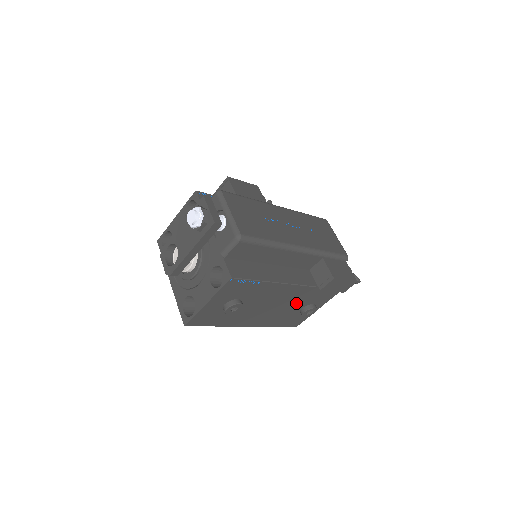
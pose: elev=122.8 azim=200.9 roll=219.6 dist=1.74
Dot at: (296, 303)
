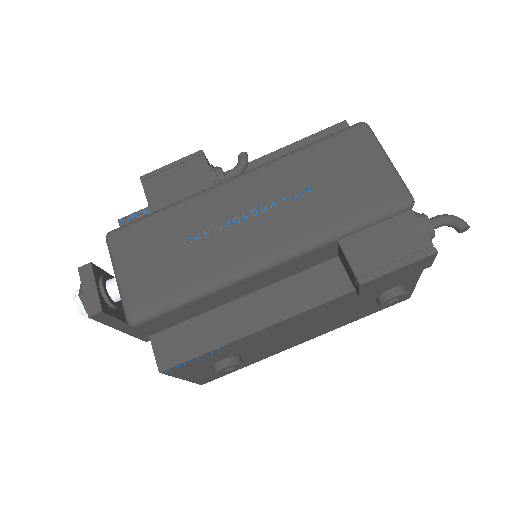
Dot at: (348, 306)
